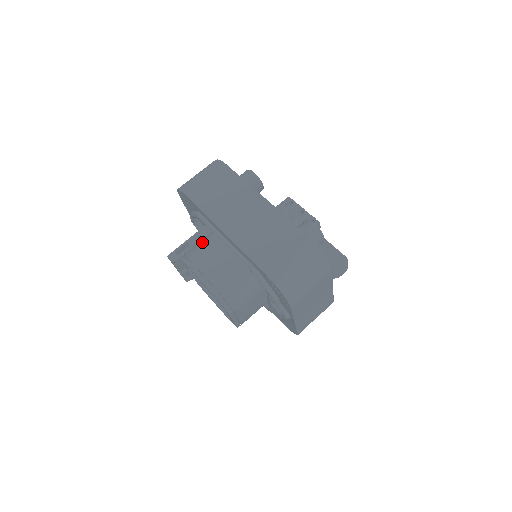
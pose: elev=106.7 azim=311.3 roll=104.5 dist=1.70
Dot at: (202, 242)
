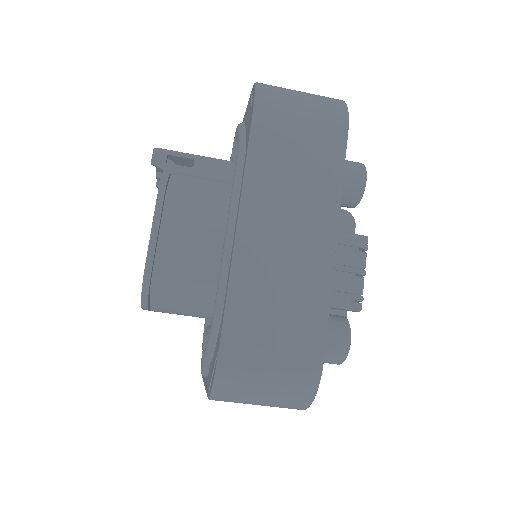
Dot at: (209, 186)
